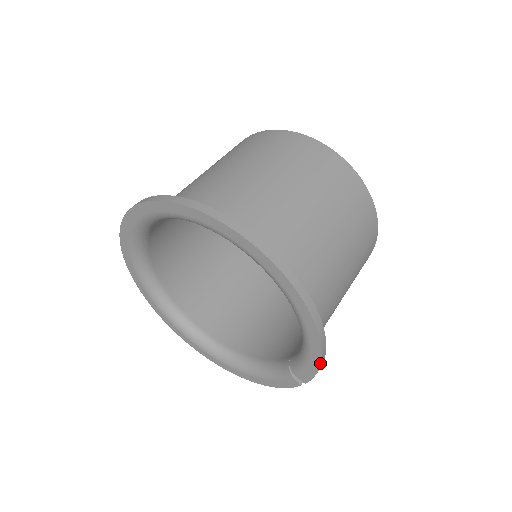
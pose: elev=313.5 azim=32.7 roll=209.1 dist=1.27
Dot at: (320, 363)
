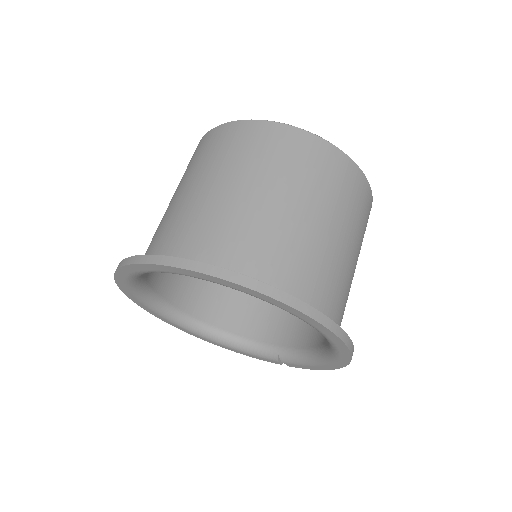
Dot at: occluded
